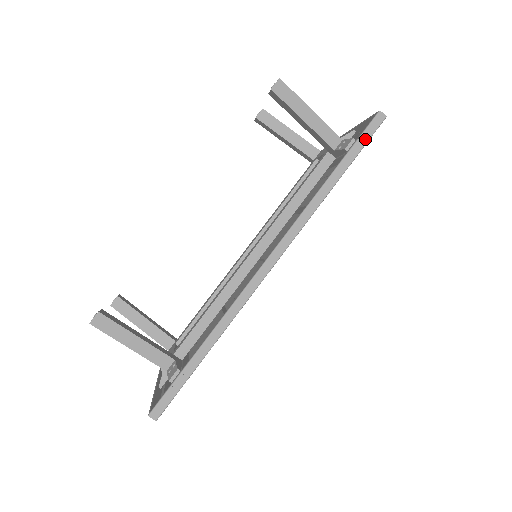
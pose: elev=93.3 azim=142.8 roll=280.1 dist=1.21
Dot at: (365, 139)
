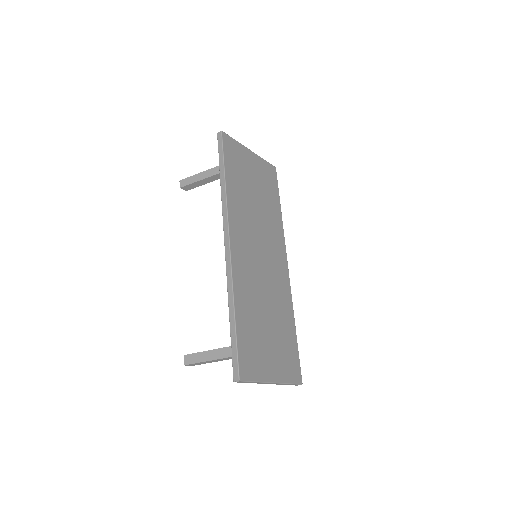
Dot at: (221, 149)
